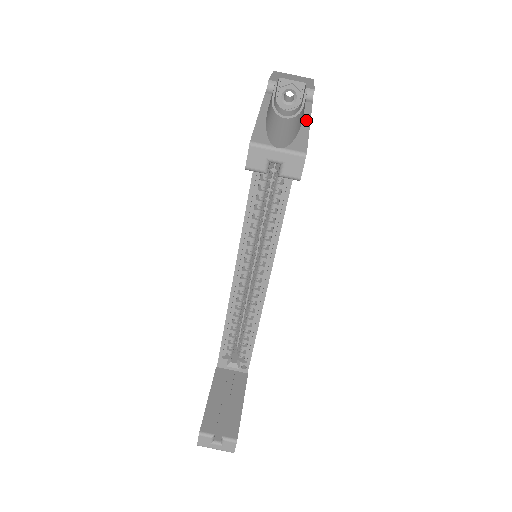
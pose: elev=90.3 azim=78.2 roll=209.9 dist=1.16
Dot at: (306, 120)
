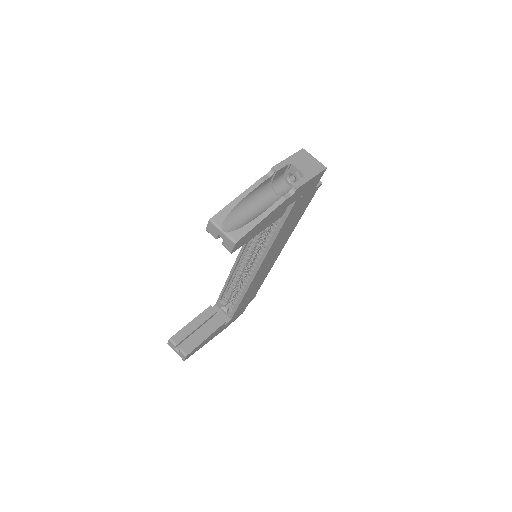
Dot at: (265, 214)
